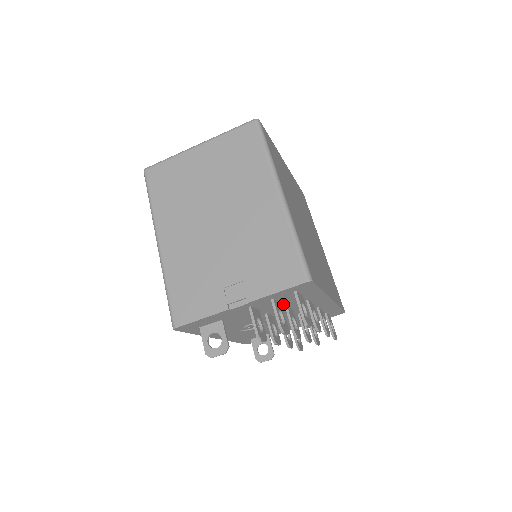
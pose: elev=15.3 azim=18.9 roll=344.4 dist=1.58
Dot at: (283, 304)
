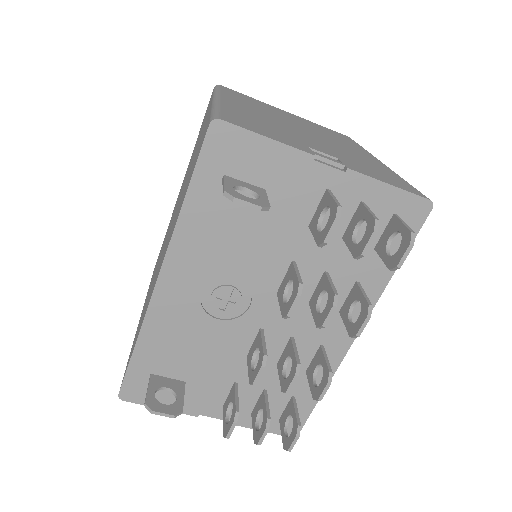
Dot at: (337, 253)
